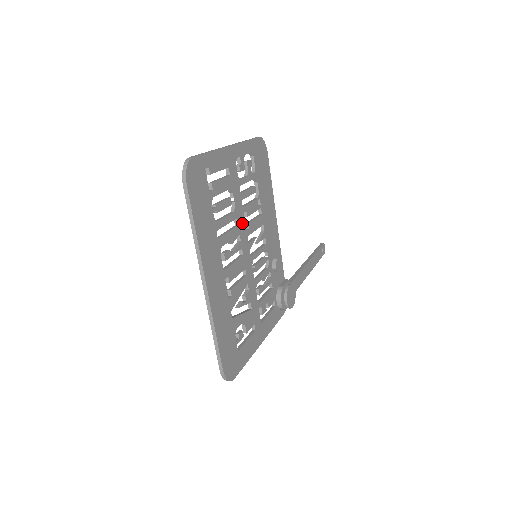
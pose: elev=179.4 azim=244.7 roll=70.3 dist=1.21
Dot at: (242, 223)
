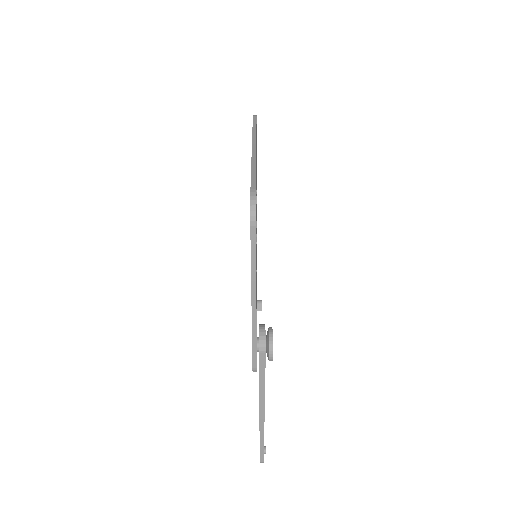
Dot at: occluded
